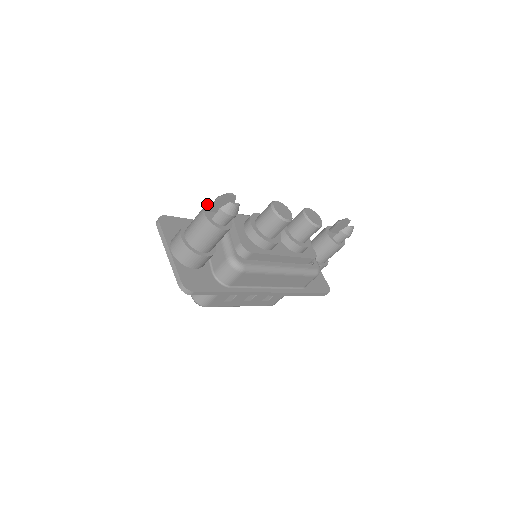
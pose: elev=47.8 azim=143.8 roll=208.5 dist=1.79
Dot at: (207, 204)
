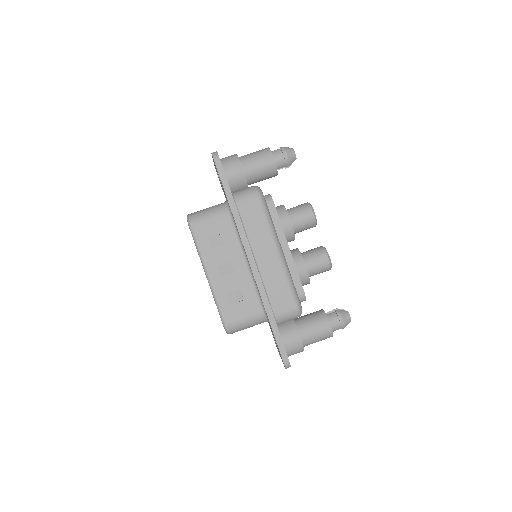
Dot at: occluded
